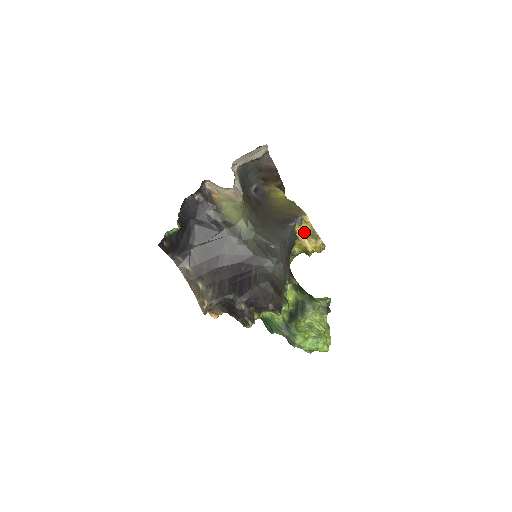
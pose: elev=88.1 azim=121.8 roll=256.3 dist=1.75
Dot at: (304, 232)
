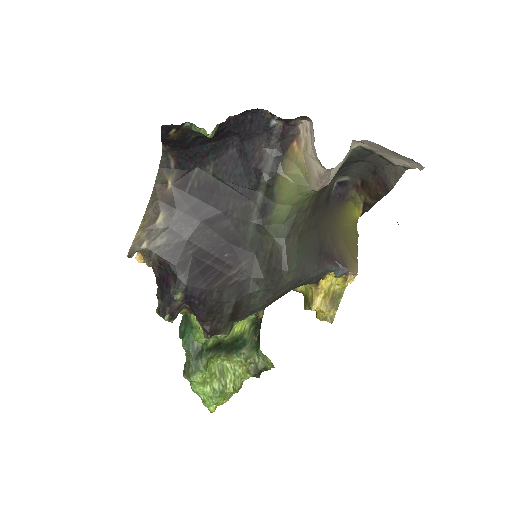
Dot at: (331, 285)
